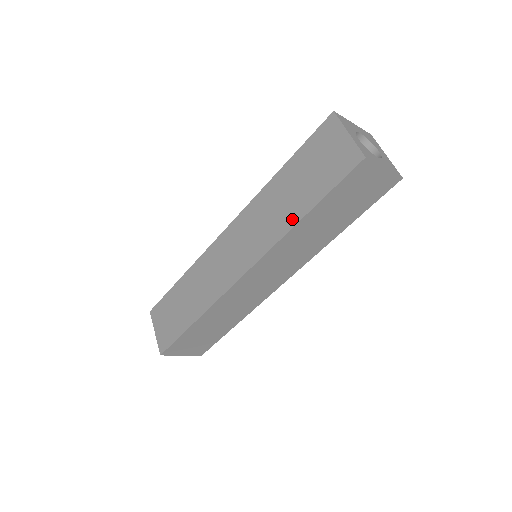
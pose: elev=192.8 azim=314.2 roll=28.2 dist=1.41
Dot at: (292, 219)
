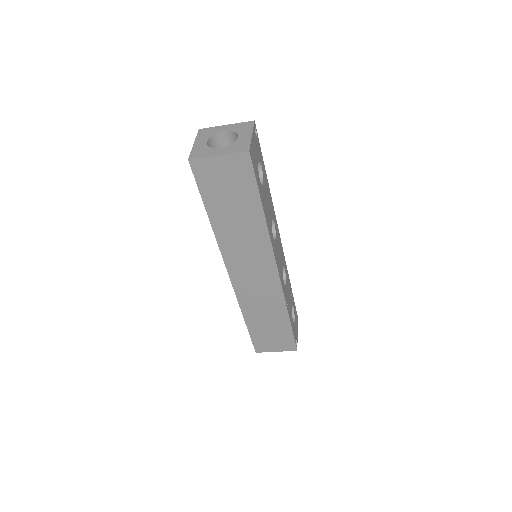
Dot at: occluded
